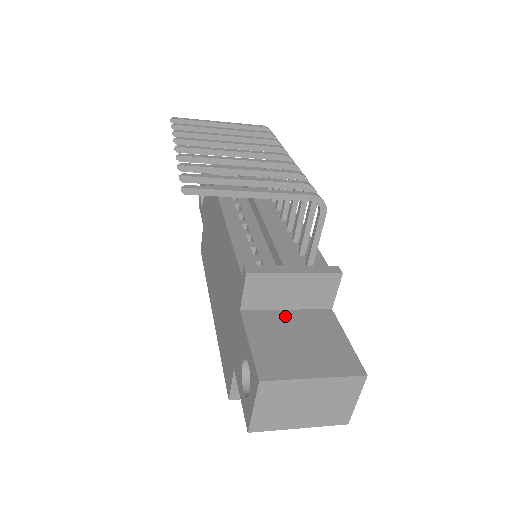
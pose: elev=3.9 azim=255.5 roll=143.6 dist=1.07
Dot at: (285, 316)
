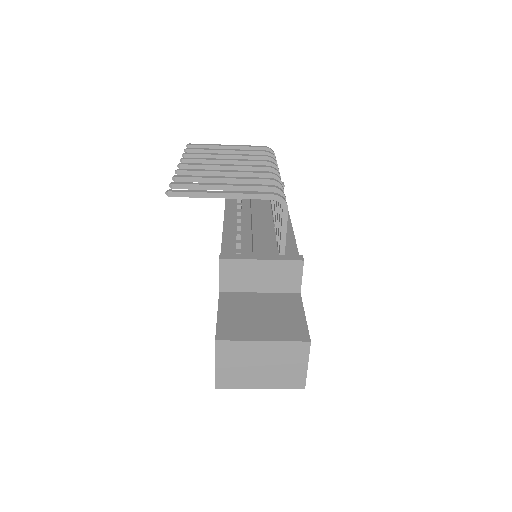
Dot at: (256, 297)
